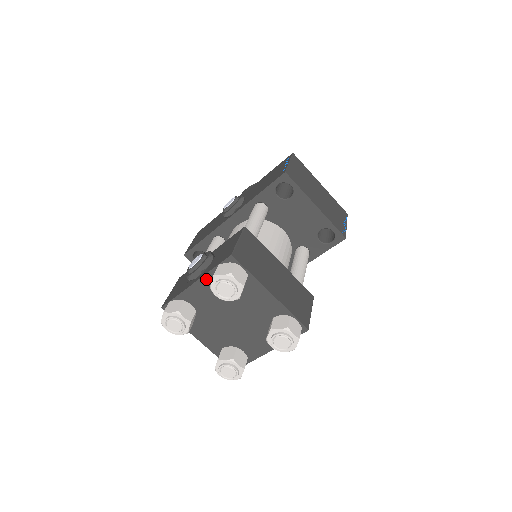
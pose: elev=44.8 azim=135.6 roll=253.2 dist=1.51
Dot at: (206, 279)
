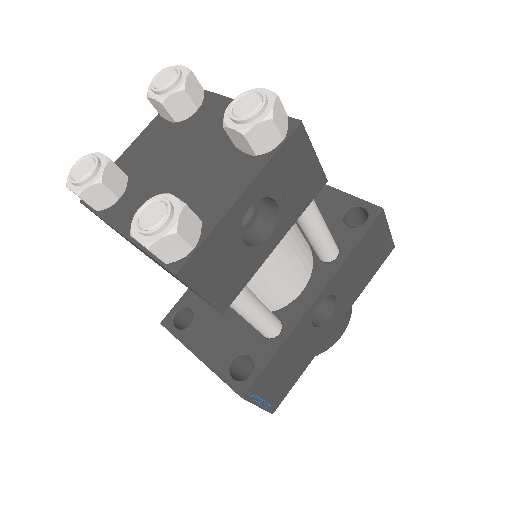
Dot at: (151, 128)
